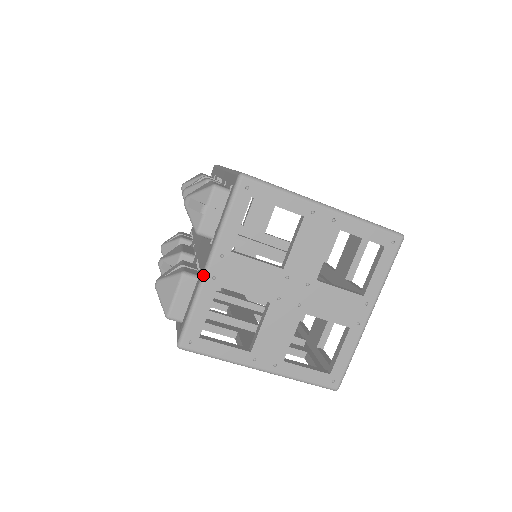
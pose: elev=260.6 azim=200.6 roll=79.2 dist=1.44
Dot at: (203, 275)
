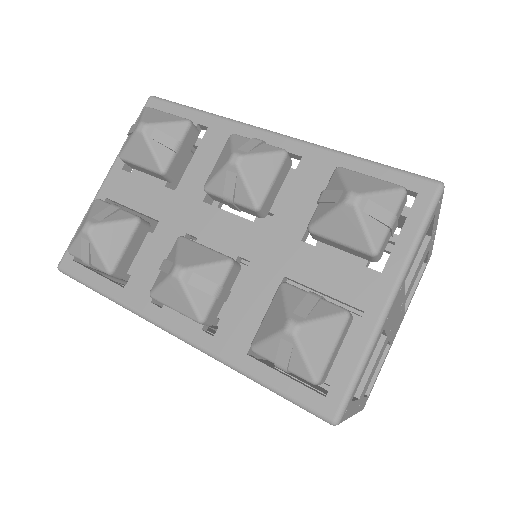
Dot at: (384, 317)
